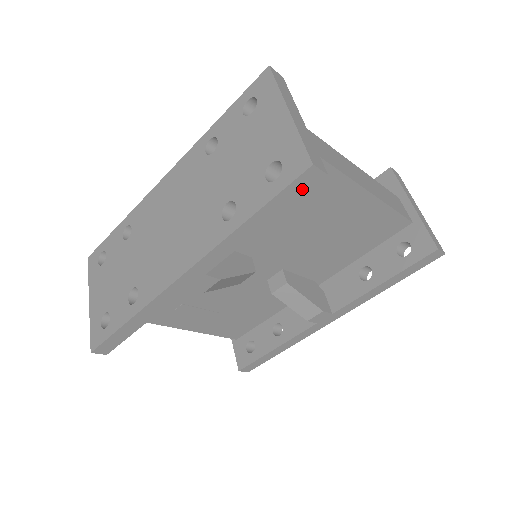
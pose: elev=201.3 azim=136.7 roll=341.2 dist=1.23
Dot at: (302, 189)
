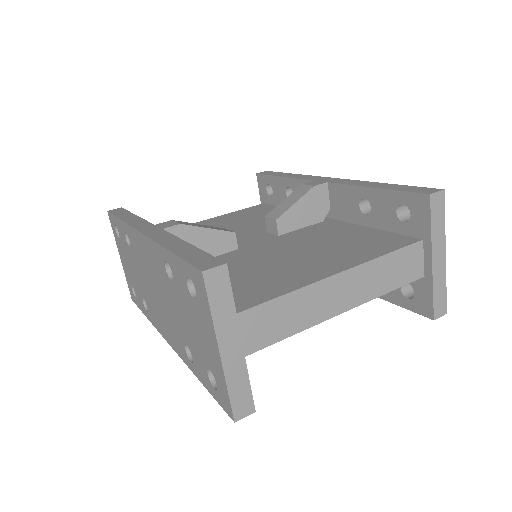
Dot at: occluded
